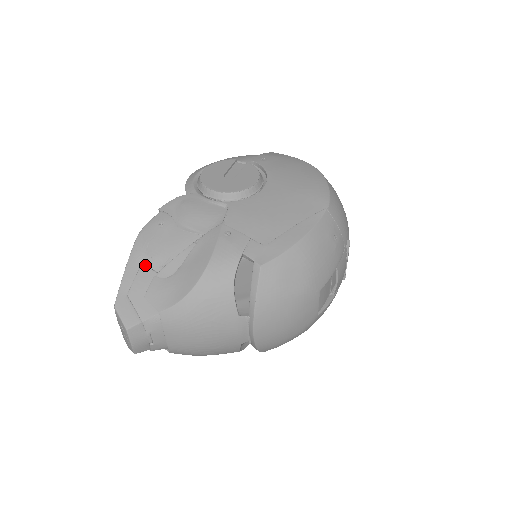
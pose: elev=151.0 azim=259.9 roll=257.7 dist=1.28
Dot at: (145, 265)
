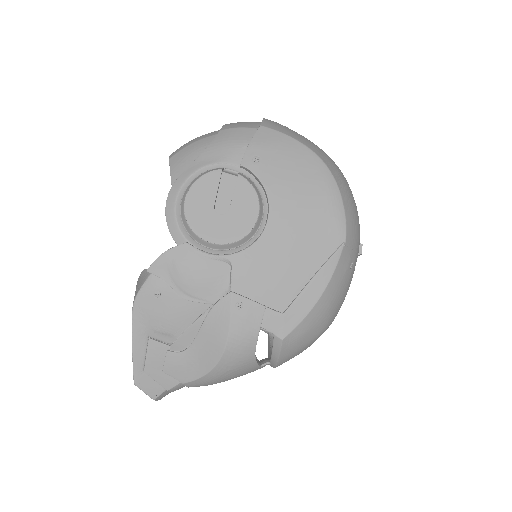
Dot at: (153, 340)
